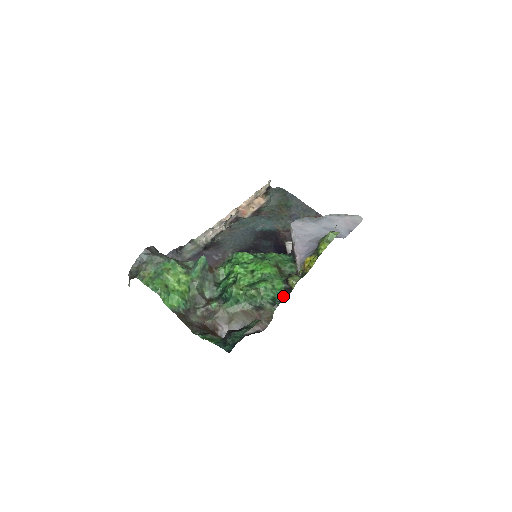
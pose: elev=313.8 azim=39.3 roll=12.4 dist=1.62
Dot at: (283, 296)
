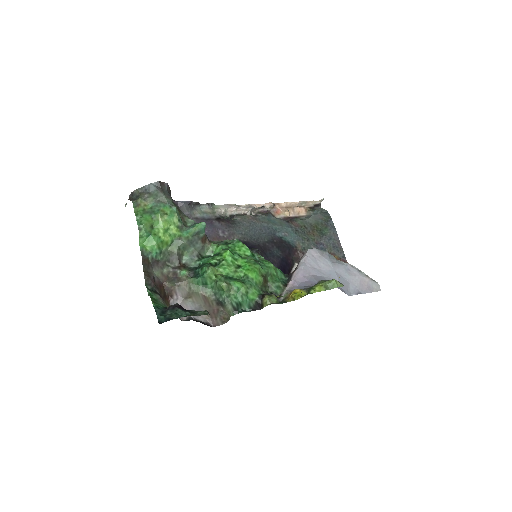
Dot at: (250, 308)
